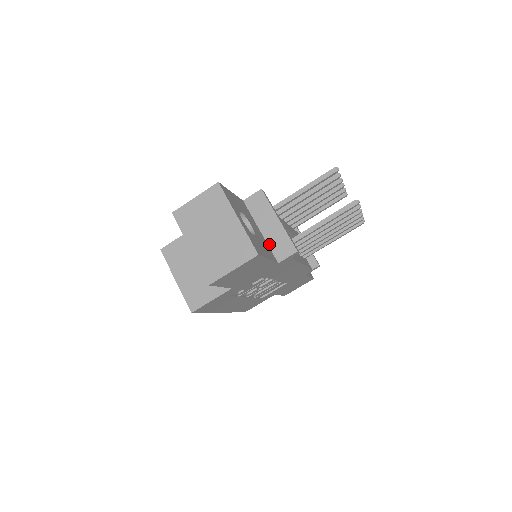
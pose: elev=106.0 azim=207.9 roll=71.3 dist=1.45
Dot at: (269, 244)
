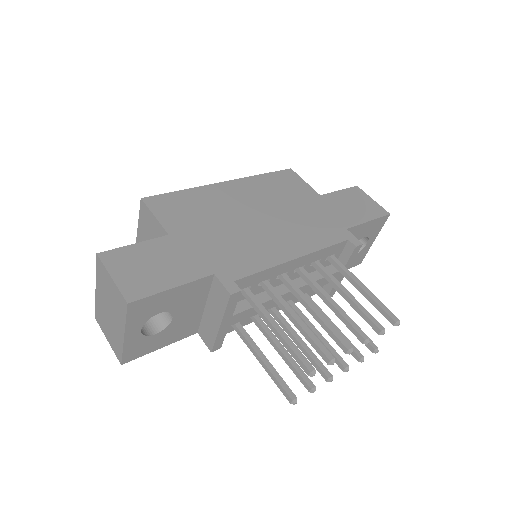
Dot at: (202, 319)
